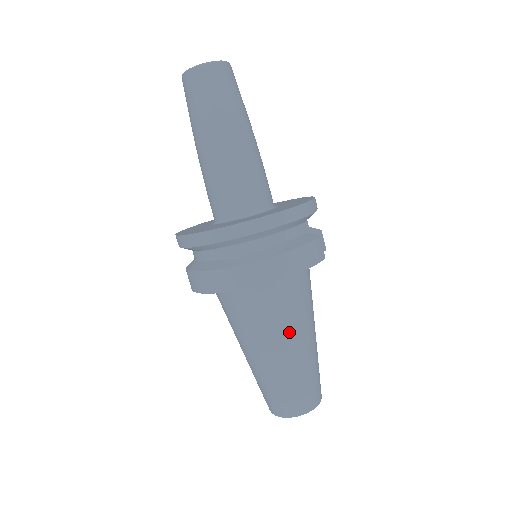
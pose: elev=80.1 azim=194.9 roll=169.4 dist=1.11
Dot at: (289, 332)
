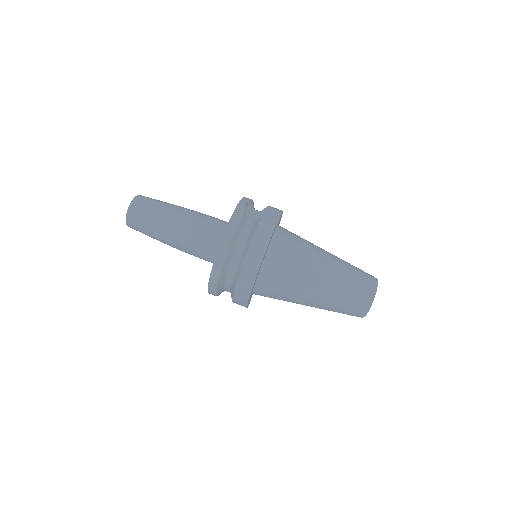
Dot at: (306, 276)
